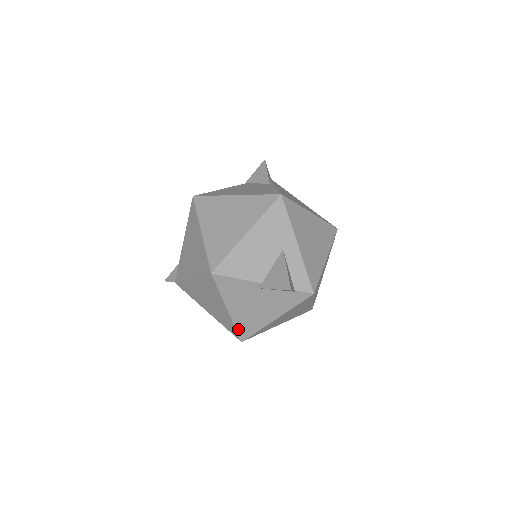
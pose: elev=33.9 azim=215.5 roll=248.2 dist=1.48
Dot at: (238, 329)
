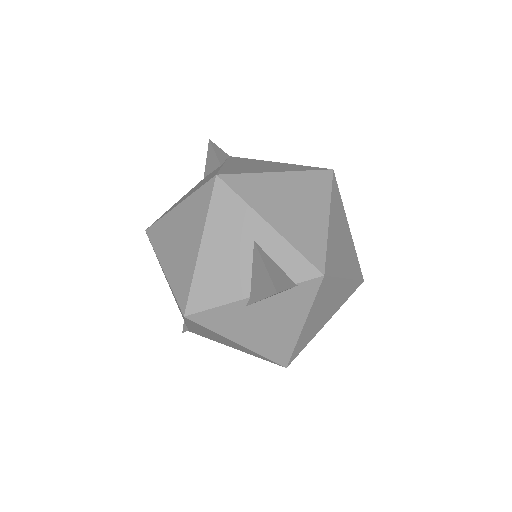
Dot at: (270, 357)
